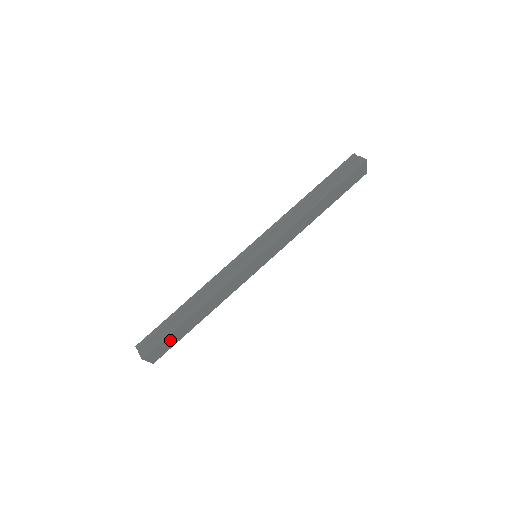
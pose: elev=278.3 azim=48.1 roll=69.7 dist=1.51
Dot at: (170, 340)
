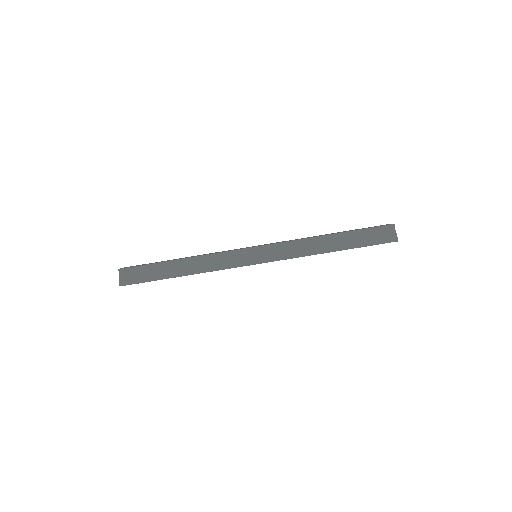
Dot at: occluded
